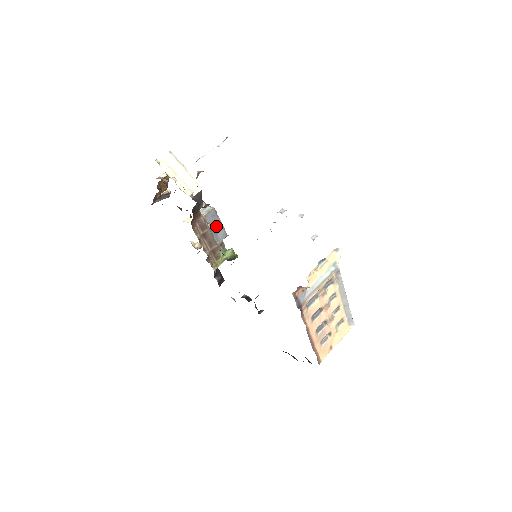
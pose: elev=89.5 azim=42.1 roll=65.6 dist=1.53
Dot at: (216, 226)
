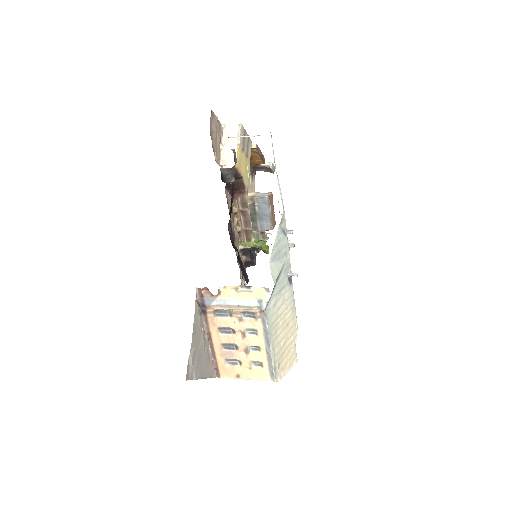
Dot at: (263, 214)
